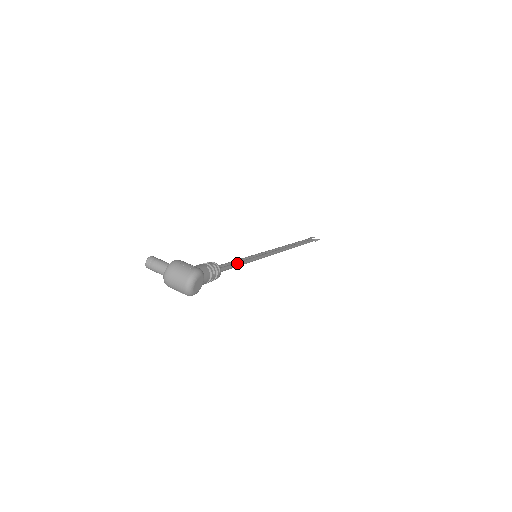
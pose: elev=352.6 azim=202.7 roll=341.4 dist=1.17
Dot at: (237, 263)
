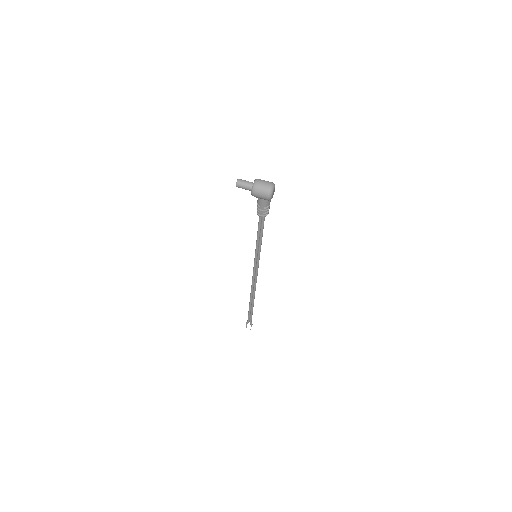
Dot at: (262, 232)
